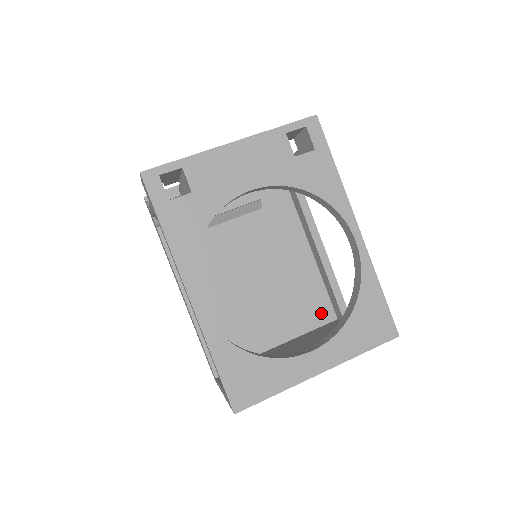
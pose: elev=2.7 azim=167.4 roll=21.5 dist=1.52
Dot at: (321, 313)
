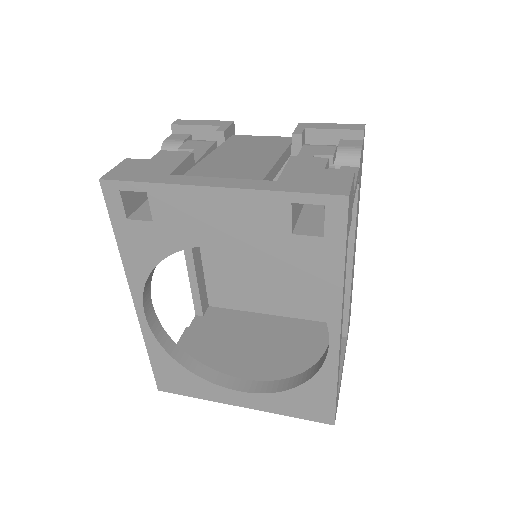
Dot at: occluded
